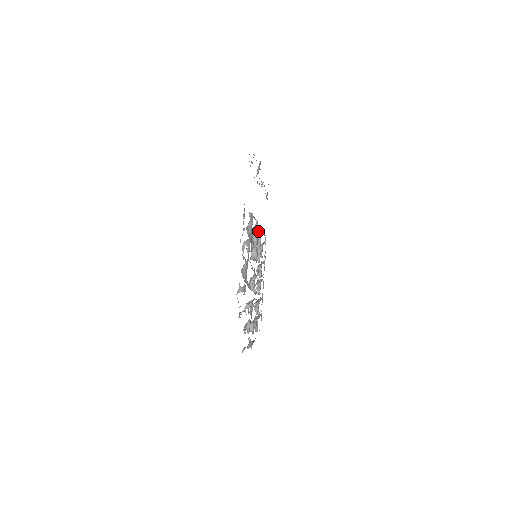
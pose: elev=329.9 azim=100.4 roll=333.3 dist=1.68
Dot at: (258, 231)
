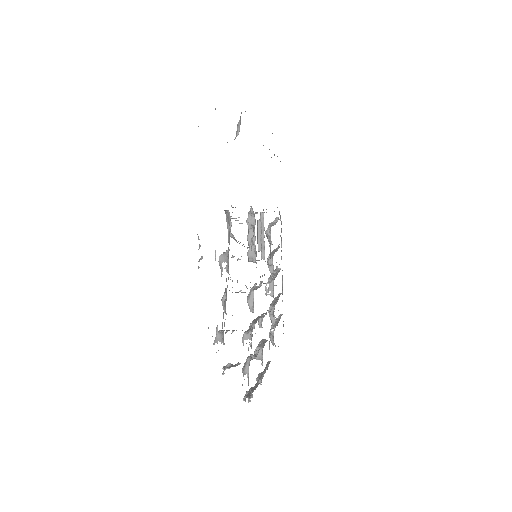
Dot at: occluded
